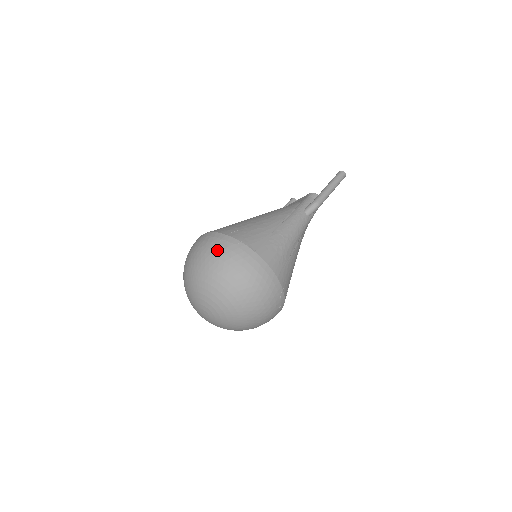
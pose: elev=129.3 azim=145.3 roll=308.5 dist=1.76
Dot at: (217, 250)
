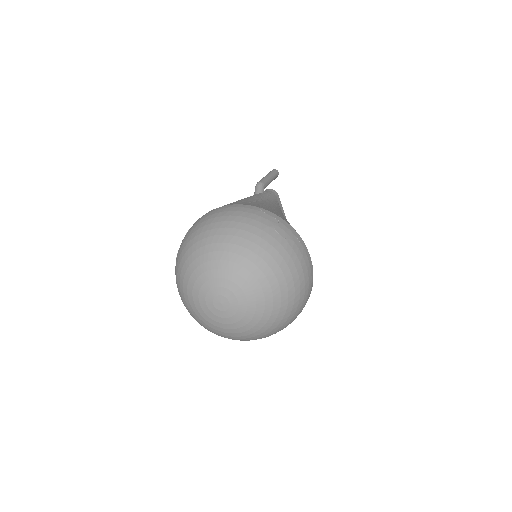
Dot at: (178, 251)
